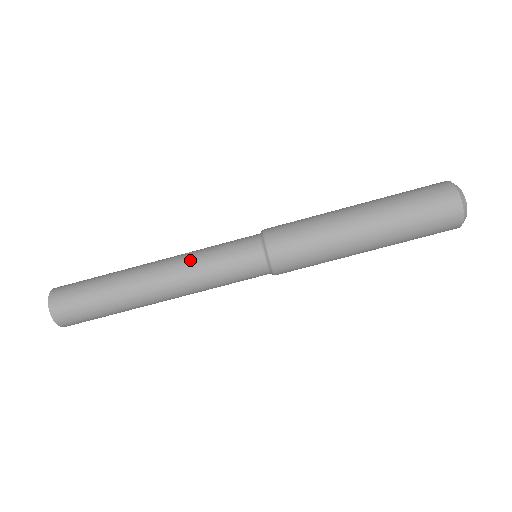
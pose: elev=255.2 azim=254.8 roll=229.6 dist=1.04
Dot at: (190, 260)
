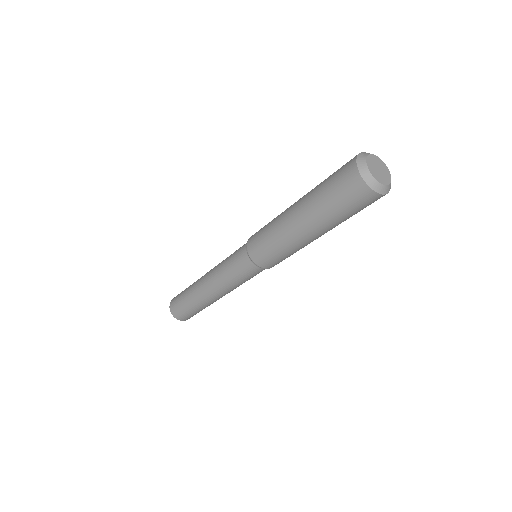
Dot at: (218, 267)
